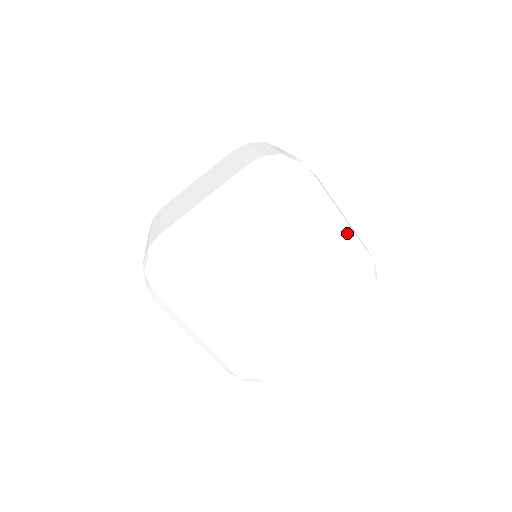
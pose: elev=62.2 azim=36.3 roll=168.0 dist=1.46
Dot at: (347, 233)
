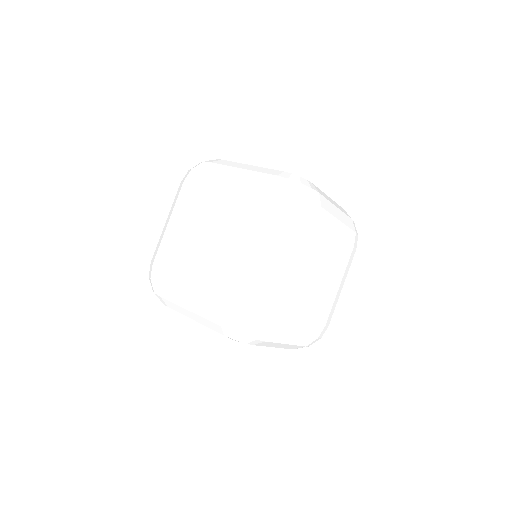
Dot at: (336, 206)
